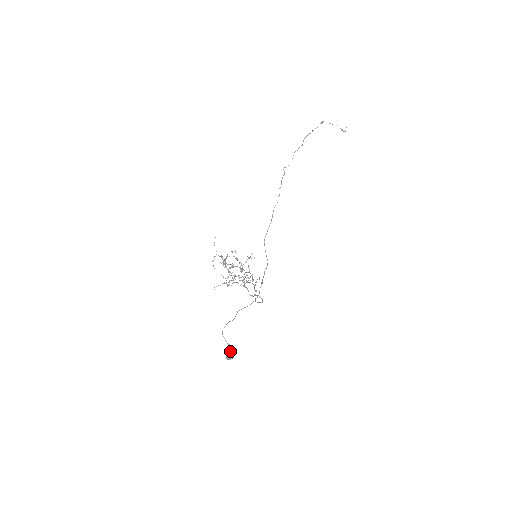
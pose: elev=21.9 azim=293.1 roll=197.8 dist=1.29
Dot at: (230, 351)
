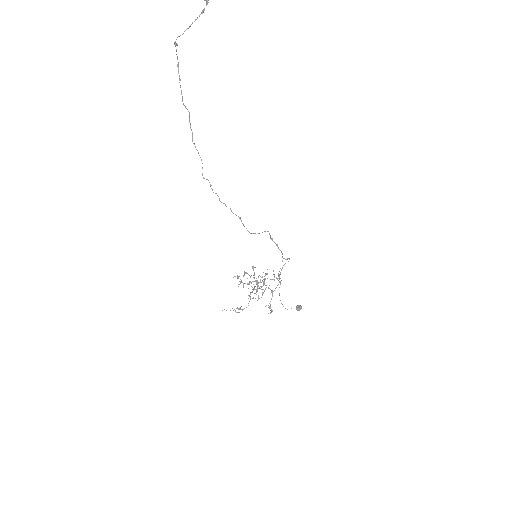
Dot at: occluded
